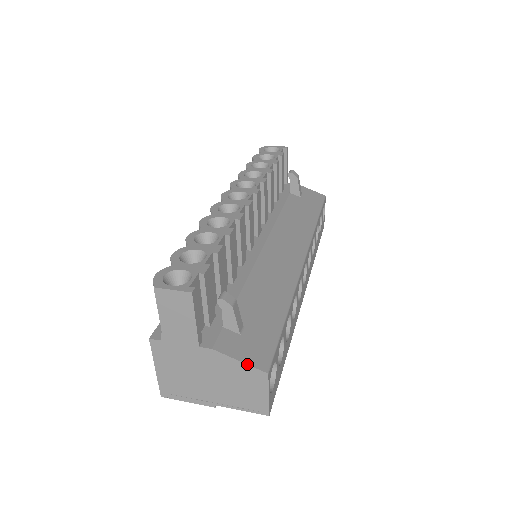
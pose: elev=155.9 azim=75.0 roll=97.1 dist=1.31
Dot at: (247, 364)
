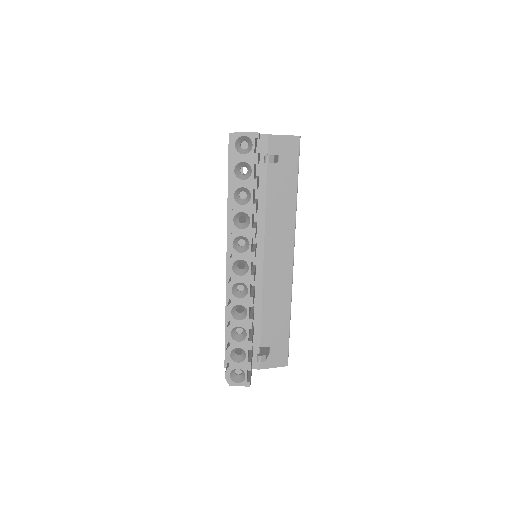
Dot at: occluded
